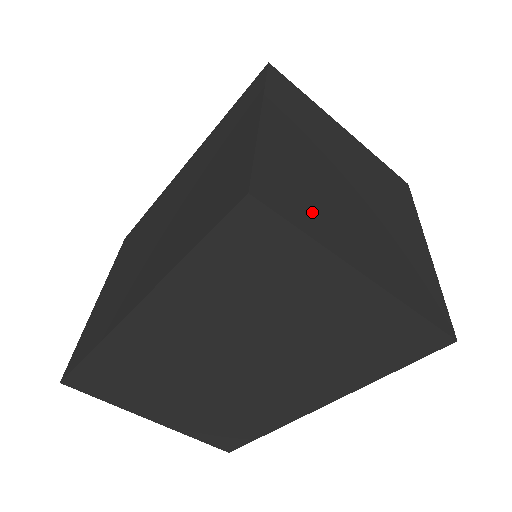
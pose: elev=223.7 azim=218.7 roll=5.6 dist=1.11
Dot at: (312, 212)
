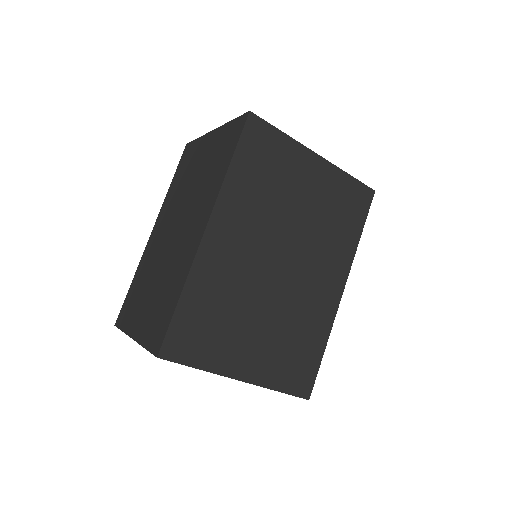
Dot at: occluded
